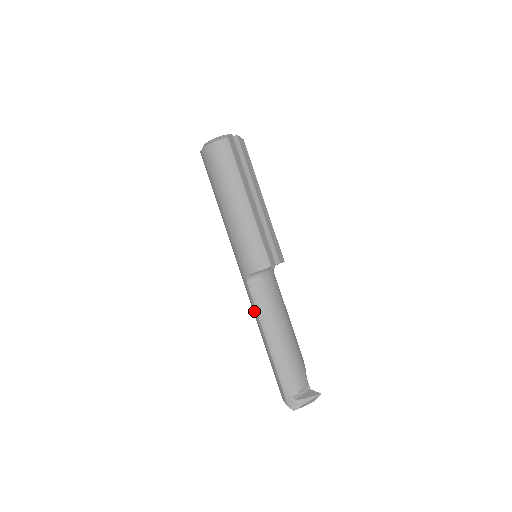
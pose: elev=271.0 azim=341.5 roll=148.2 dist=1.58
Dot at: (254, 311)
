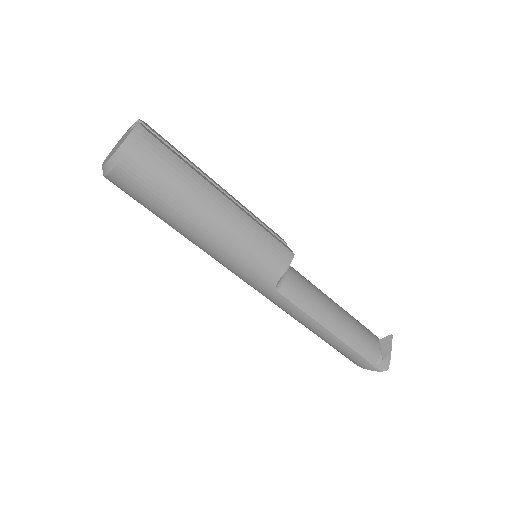
Dot at: (299, 315)
